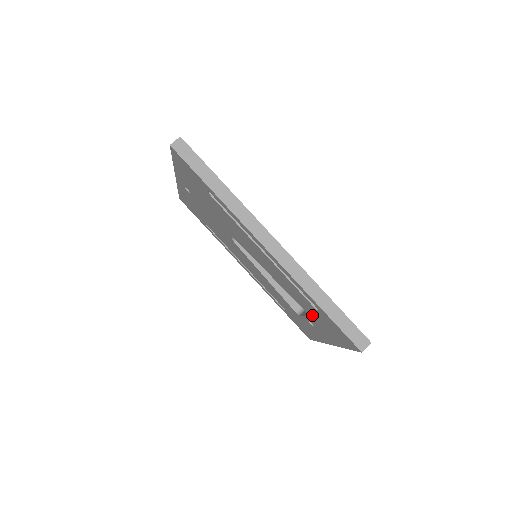
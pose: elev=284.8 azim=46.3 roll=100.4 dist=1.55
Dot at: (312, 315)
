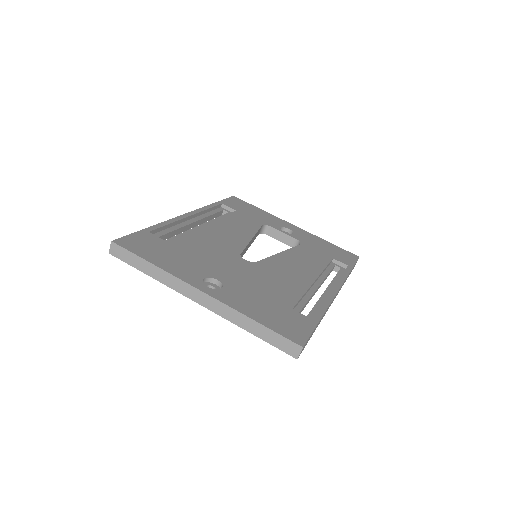
Dot at: occluded
